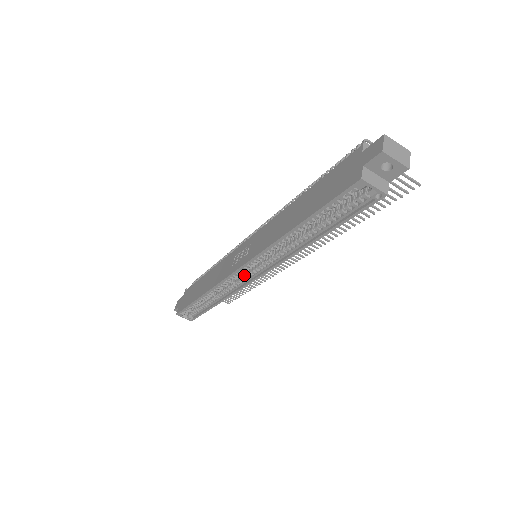
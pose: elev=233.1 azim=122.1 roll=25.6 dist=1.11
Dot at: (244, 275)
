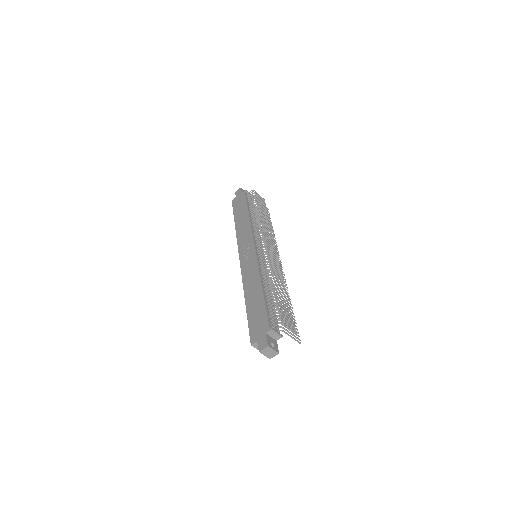
Dot at: occluded
